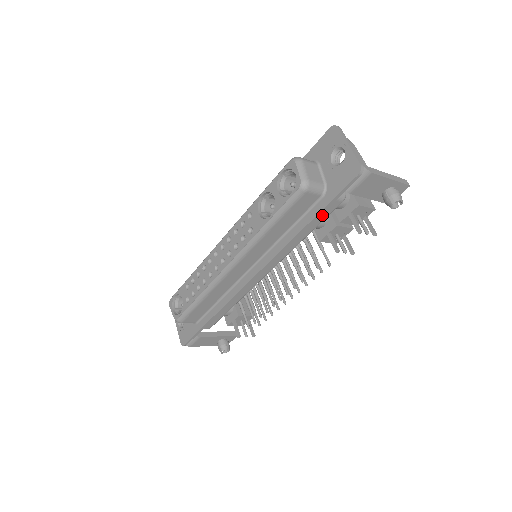
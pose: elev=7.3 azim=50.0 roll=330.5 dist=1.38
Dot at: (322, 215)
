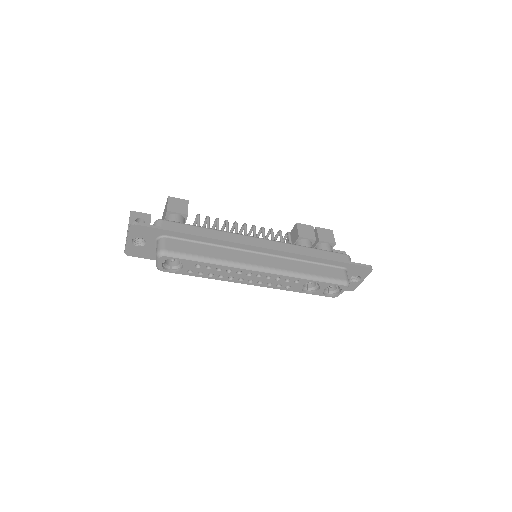
Dot at: occluded
